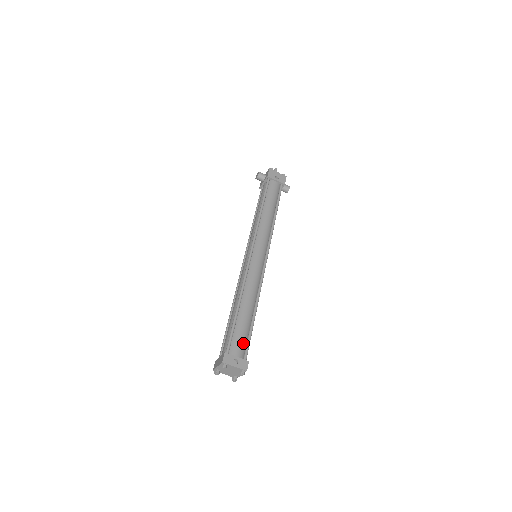
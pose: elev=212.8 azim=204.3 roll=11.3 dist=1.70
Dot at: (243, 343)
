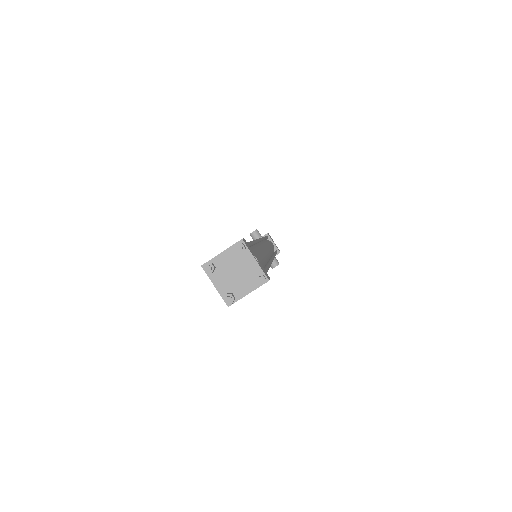
Dot at: occluded
